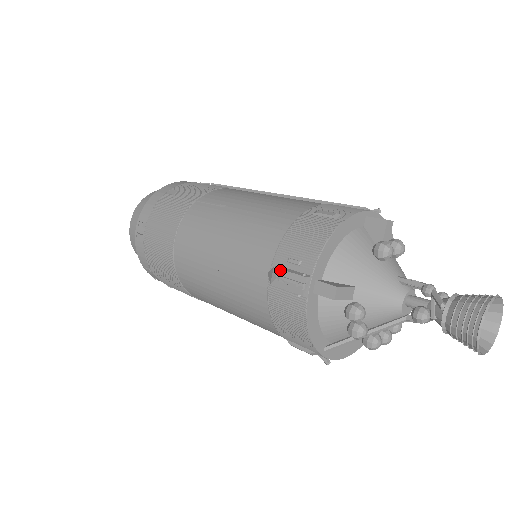
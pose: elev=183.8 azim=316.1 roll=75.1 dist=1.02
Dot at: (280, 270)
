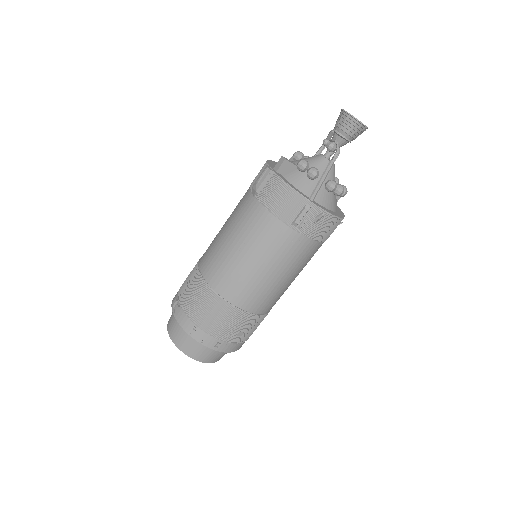
Dot at: (255, 182)
